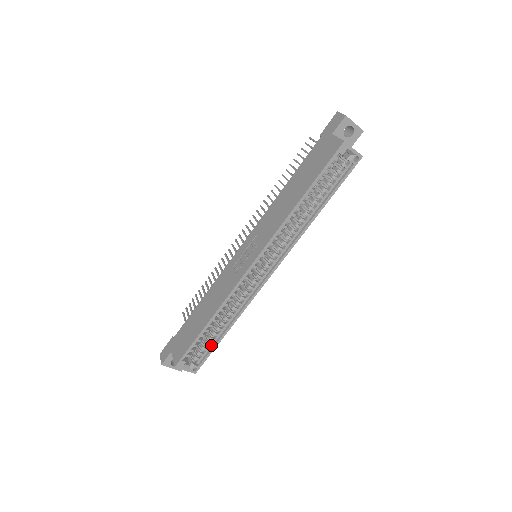
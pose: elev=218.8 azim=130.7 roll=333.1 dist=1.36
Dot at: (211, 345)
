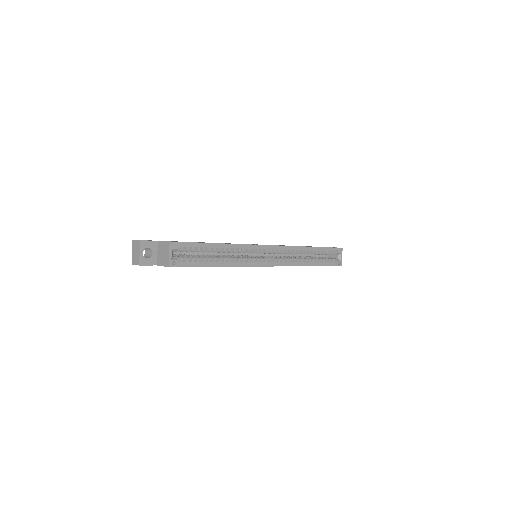
Dot at: (198, 263)
